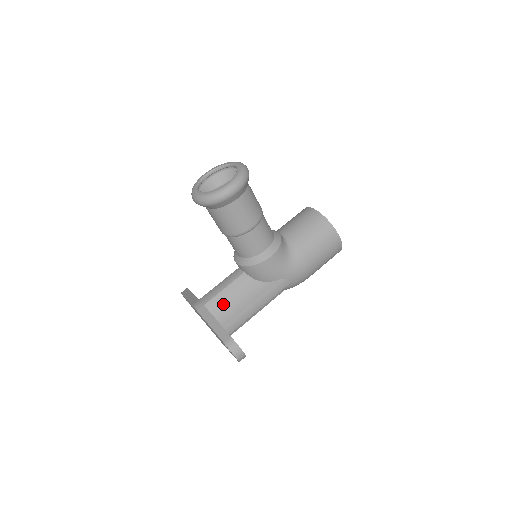
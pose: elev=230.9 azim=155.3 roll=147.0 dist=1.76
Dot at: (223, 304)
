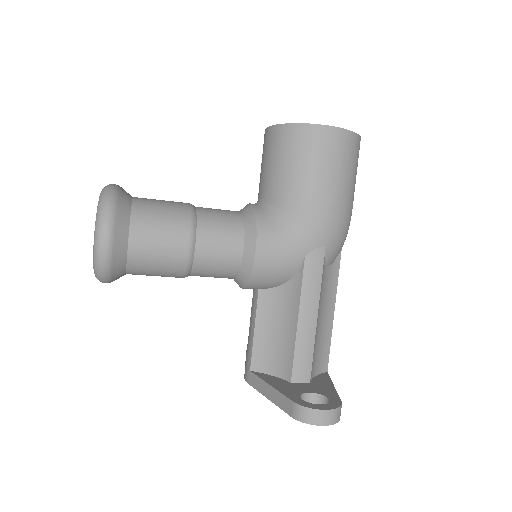
Dot at: (269, 350)
